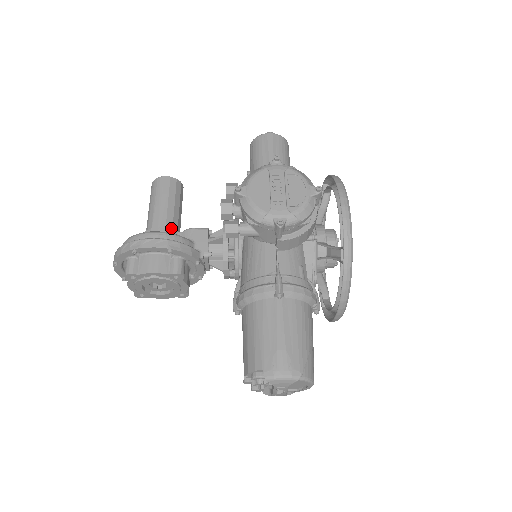
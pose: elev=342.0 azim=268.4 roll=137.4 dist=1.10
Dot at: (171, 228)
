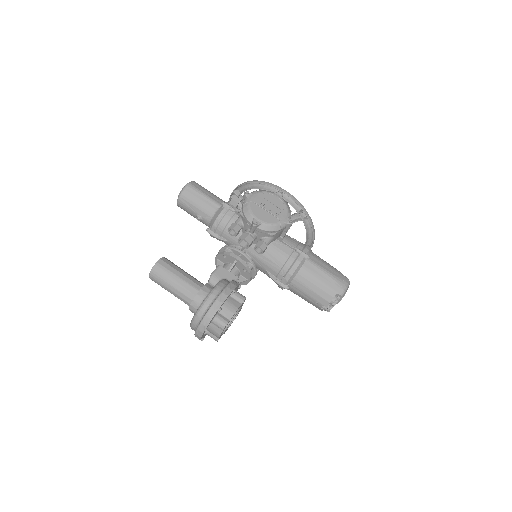
Dot at: (202, 285)
